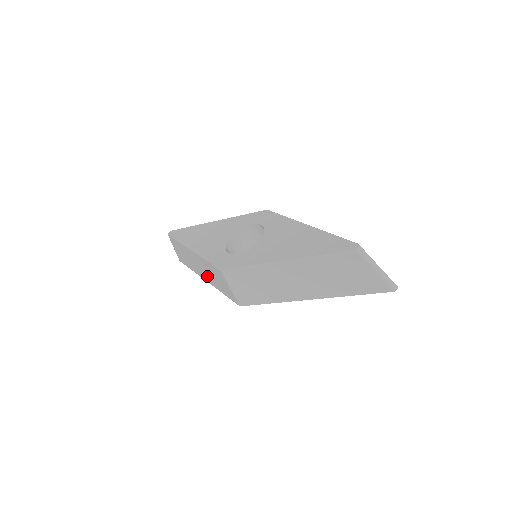
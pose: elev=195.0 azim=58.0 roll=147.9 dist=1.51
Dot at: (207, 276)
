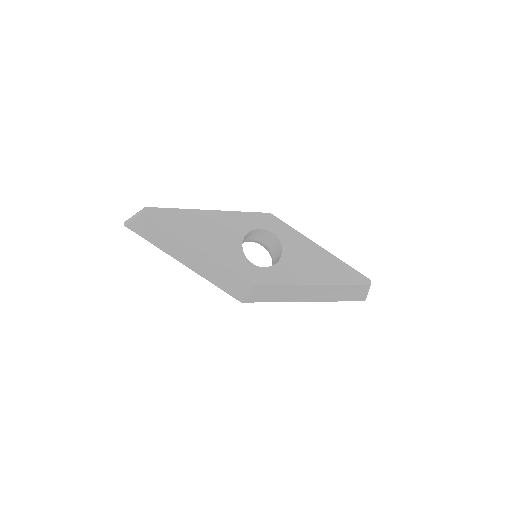
Dot at: (198, 267)
